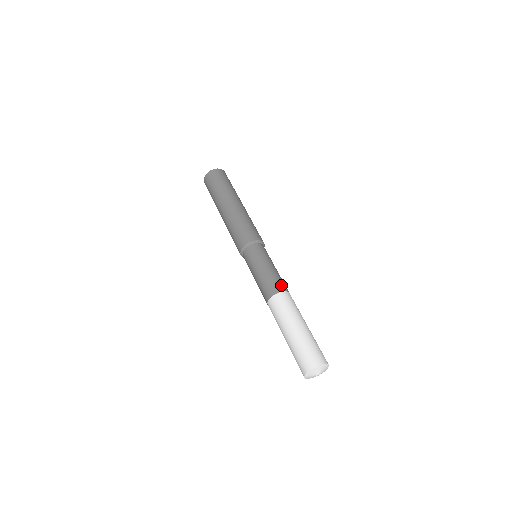
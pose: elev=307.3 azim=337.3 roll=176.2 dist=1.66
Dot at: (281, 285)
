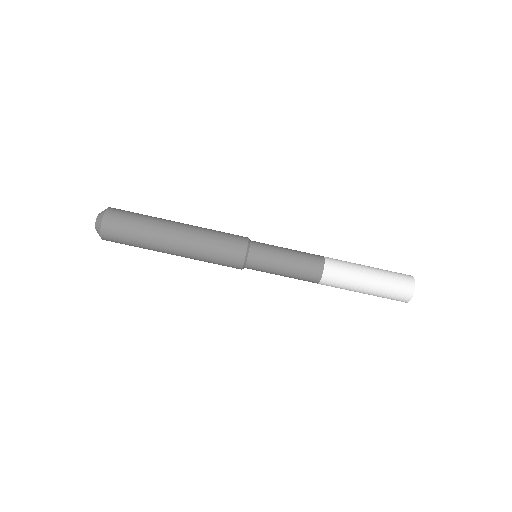
Dot at: (316, 257)
